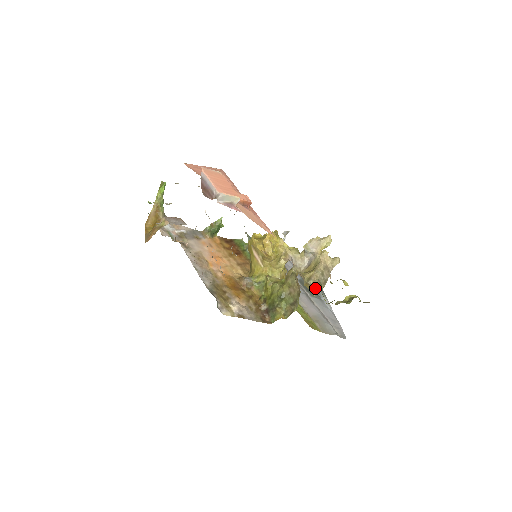
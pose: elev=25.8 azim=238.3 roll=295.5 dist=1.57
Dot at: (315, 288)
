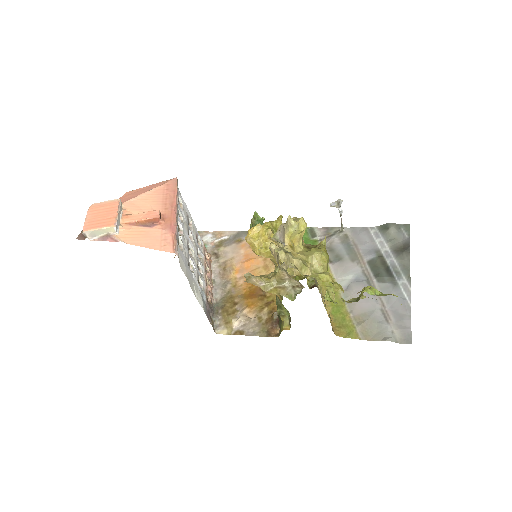
Dot at: (302, 288)
